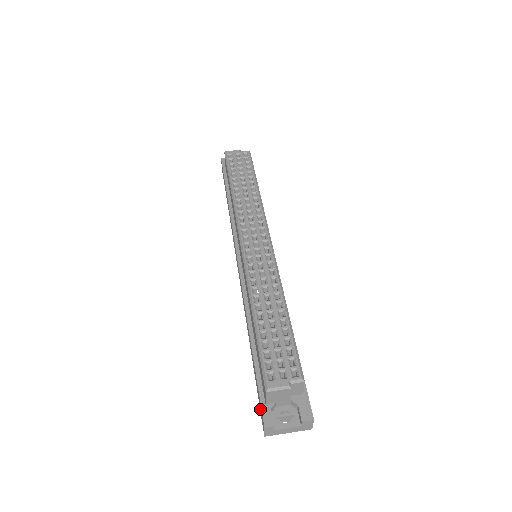
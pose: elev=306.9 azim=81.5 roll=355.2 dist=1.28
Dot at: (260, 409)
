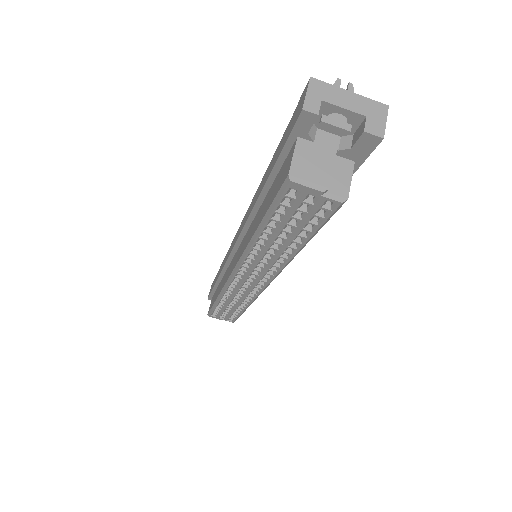
Dot at: (212, 285)
